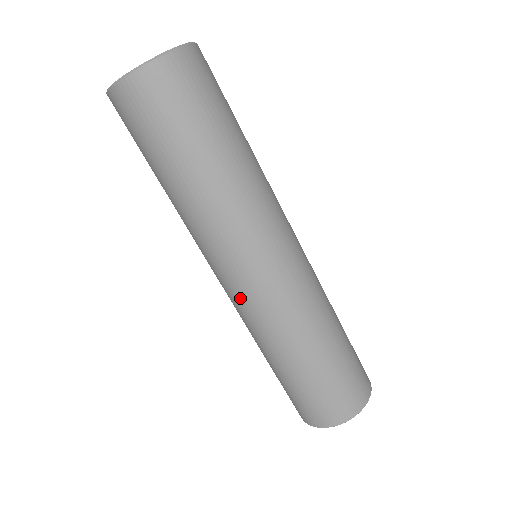
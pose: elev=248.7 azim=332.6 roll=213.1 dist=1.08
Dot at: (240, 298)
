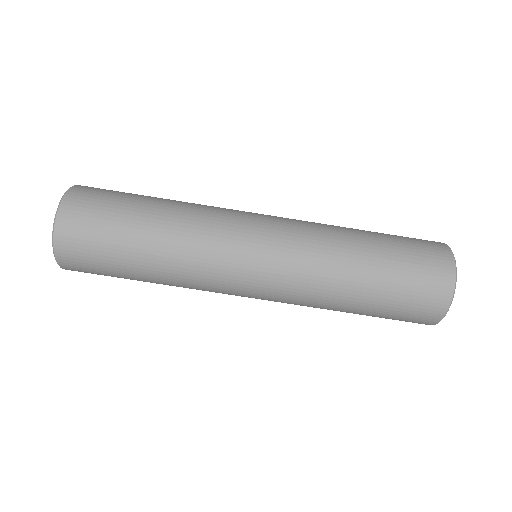
Dot at: (271, 292)
